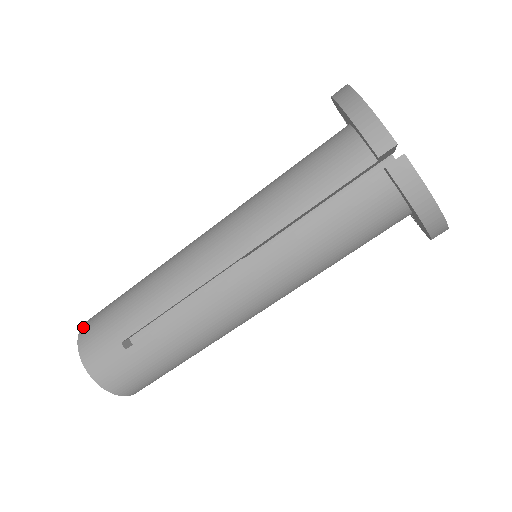
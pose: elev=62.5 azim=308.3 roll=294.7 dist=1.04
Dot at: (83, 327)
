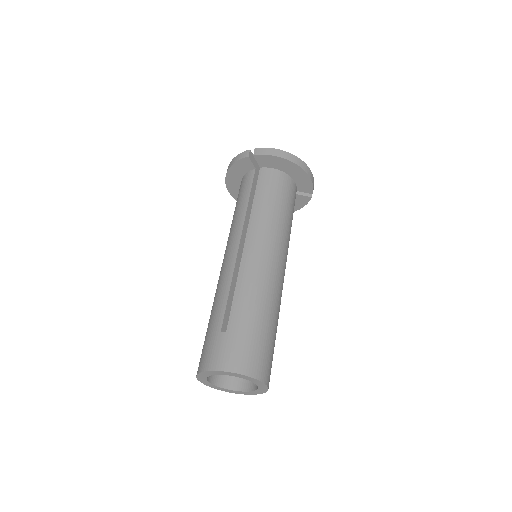
Dot at: occluded
